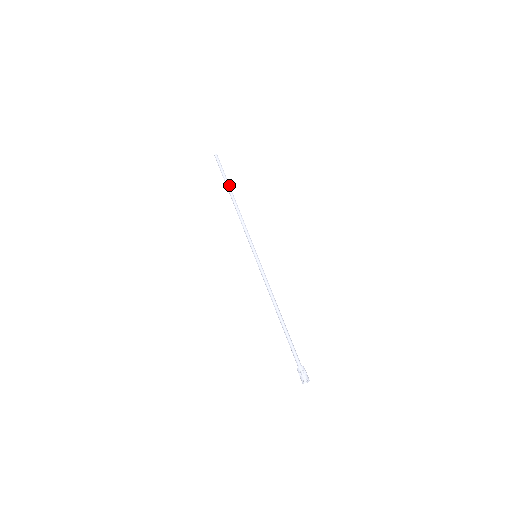
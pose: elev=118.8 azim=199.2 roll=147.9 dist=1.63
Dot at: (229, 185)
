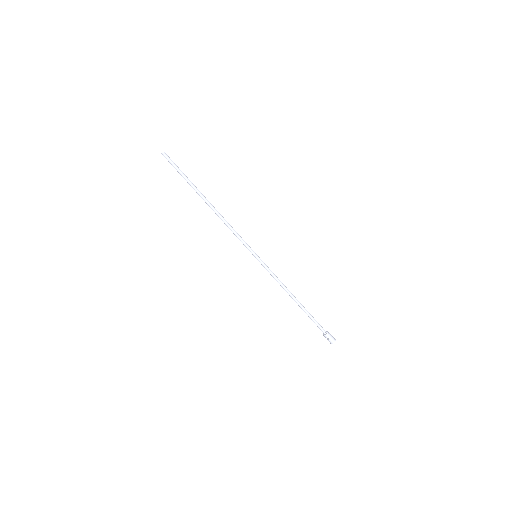
Dot at: (195, 190)
